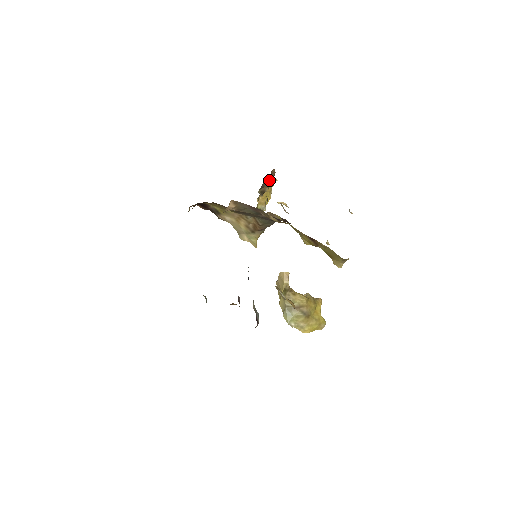
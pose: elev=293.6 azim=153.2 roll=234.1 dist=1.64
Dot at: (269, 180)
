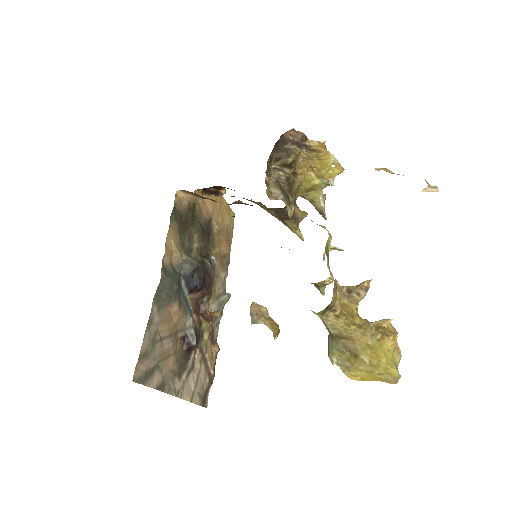
Dot at: (287, 147)
